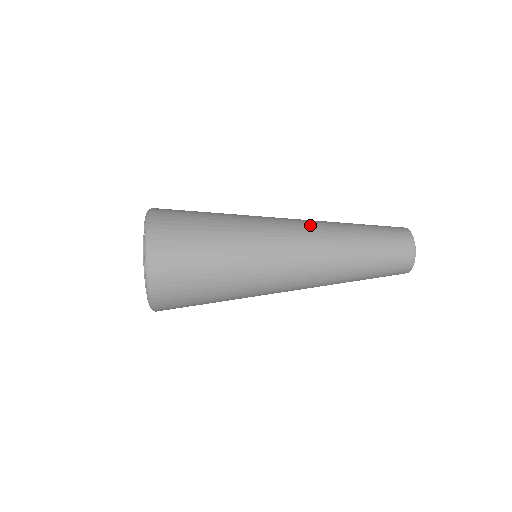
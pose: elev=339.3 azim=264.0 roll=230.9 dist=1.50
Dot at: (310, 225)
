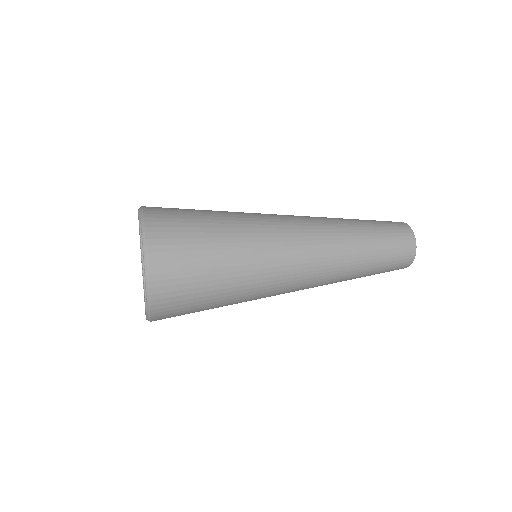
Dot at: occluded
